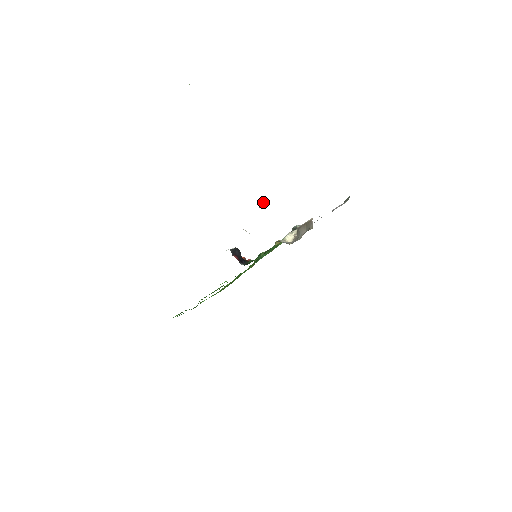
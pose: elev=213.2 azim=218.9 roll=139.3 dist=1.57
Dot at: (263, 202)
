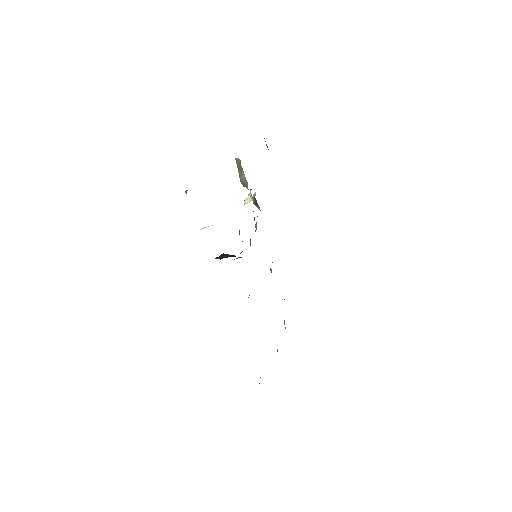
Dot at: occluded
